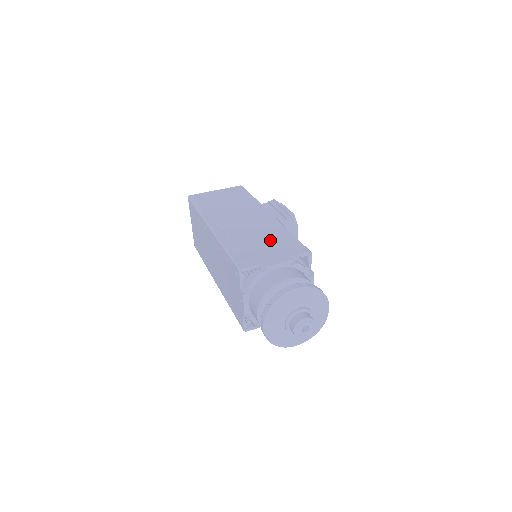
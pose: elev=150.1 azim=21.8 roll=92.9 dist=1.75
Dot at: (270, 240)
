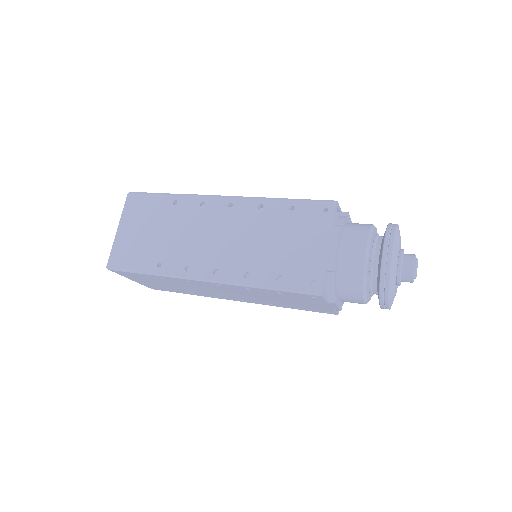
Dot at: occluded
